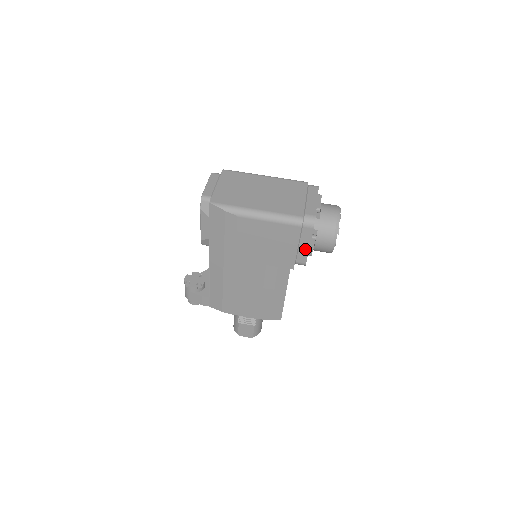
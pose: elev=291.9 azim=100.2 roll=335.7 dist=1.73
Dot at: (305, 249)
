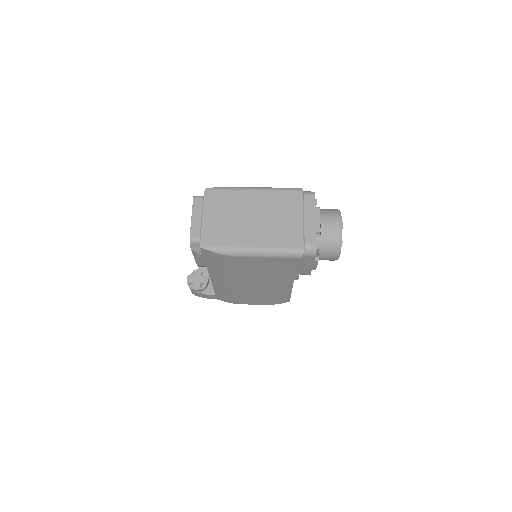
Dot at: (308, 267)
